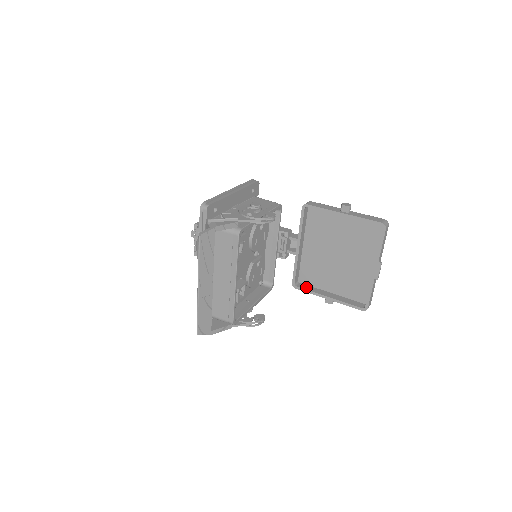
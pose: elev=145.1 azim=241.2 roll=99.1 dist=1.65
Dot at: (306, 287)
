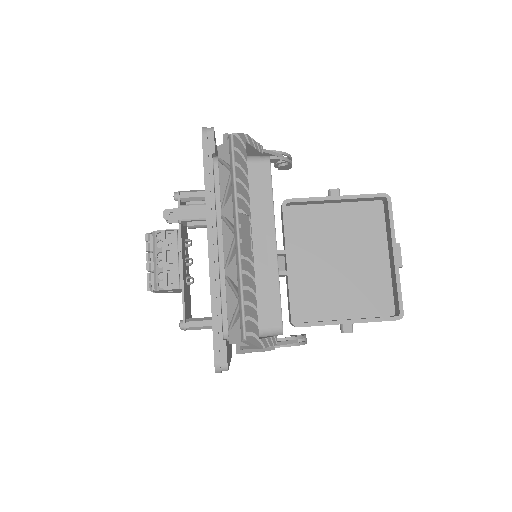
Dot at: (310, 322)
